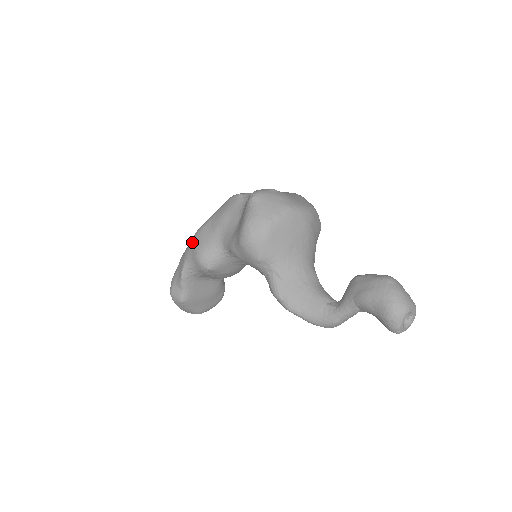
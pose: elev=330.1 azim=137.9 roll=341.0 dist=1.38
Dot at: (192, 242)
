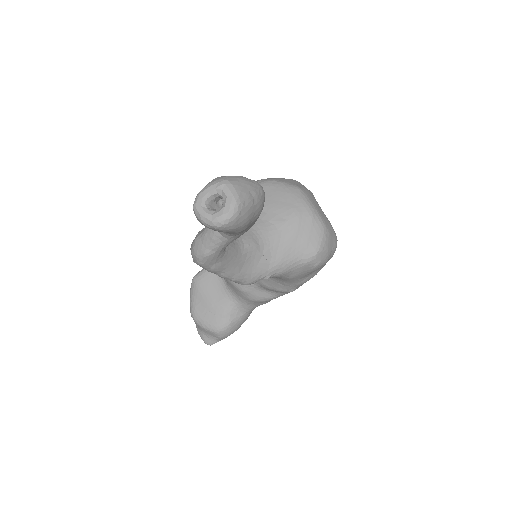
Dot at: occluded
